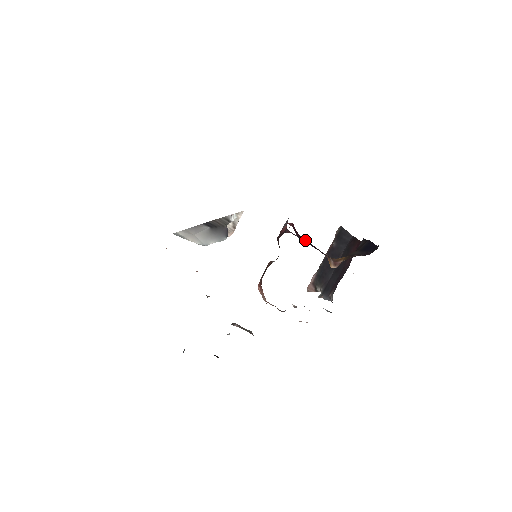
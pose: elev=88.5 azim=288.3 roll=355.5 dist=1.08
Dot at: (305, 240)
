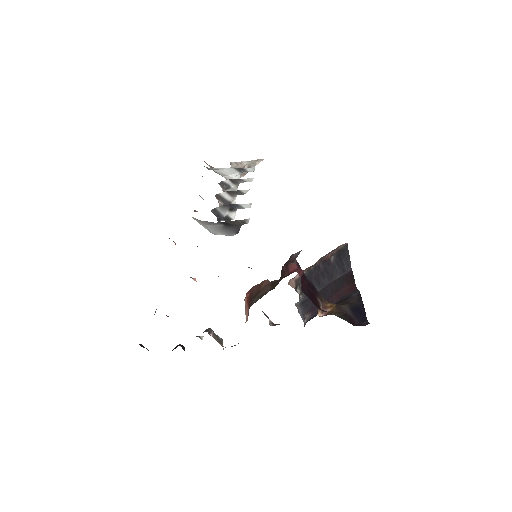
Dot at: (307, 281)
